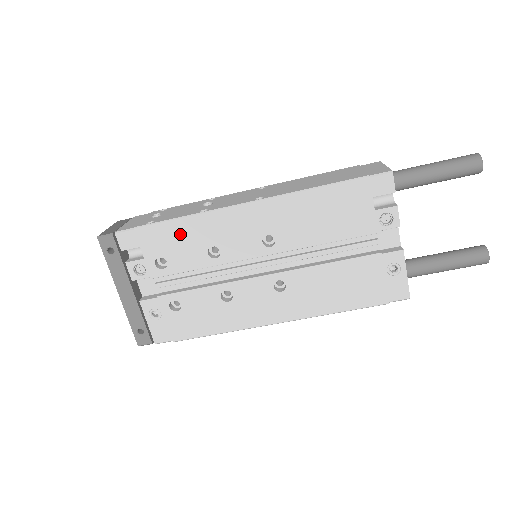
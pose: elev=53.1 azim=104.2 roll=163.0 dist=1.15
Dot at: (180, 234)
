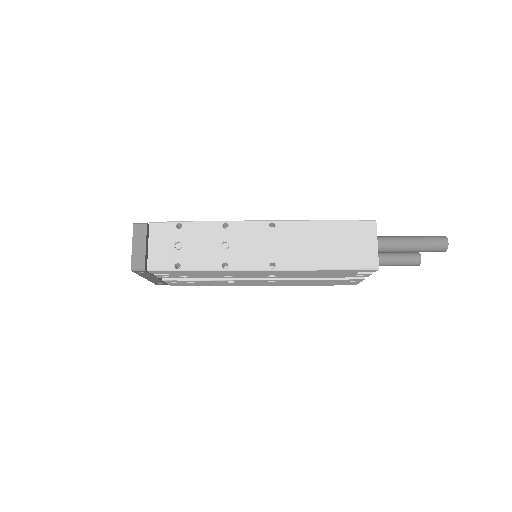
Dot at: (203, 273)
